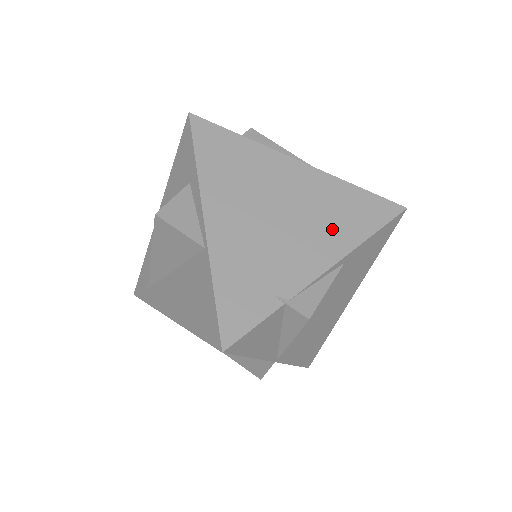
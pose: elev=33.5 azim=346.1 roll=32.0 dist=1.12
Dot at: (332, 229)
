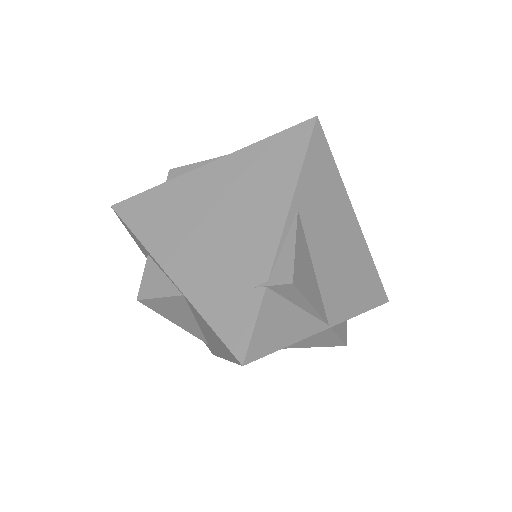
Dot at: (265, 193)
